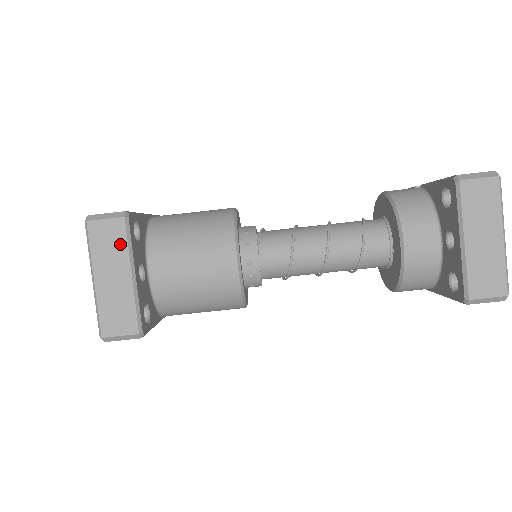
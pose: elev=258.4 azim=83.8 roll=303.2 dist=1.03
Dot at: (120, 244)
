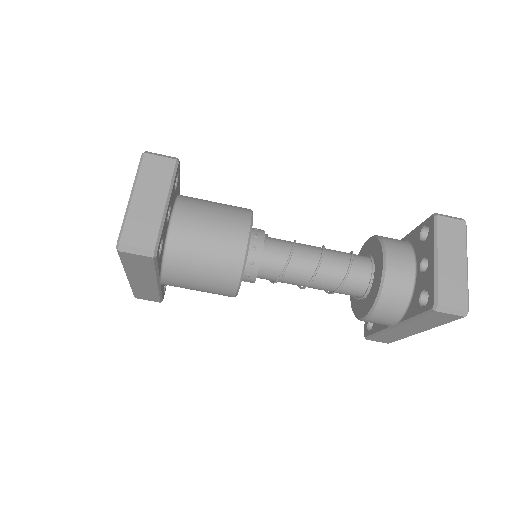
Dot at: (165, 177)
